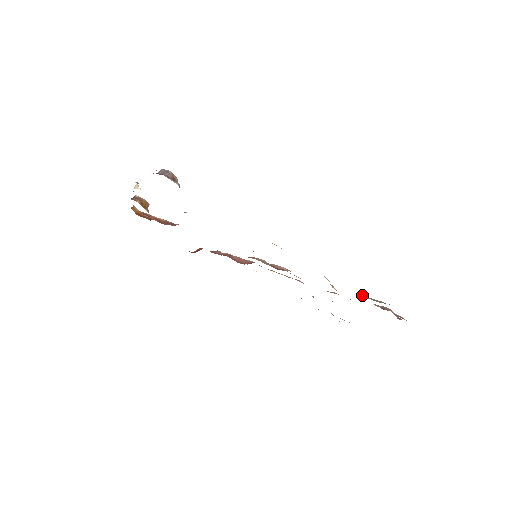
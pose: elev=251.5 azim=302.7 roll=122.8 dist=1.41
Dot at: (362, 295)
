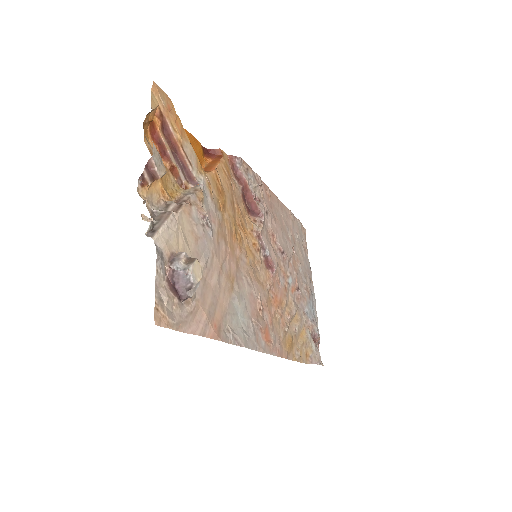
Dot at: (303, 343)
